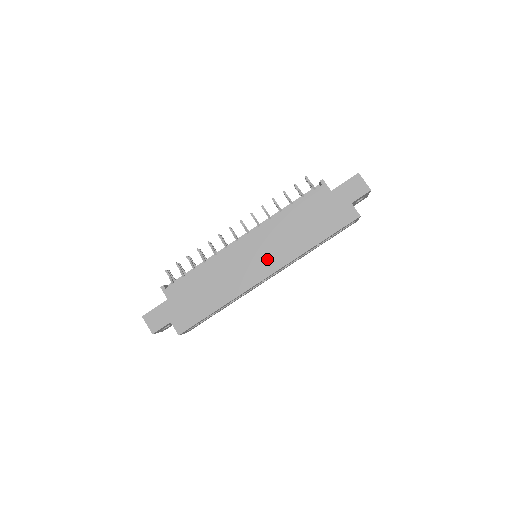
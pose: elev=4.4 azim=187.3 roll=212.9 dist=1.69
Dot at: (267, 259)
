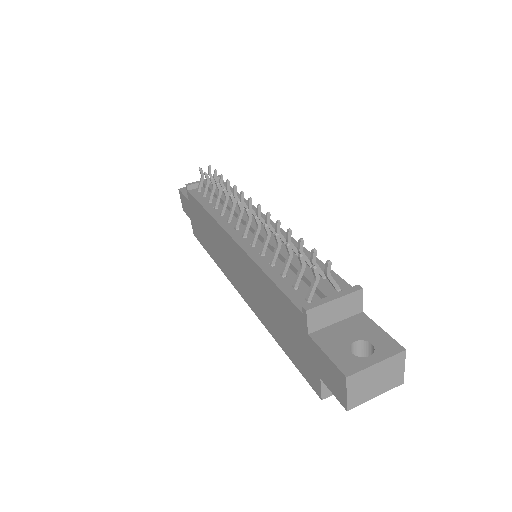
Dot at: (242, 282)
